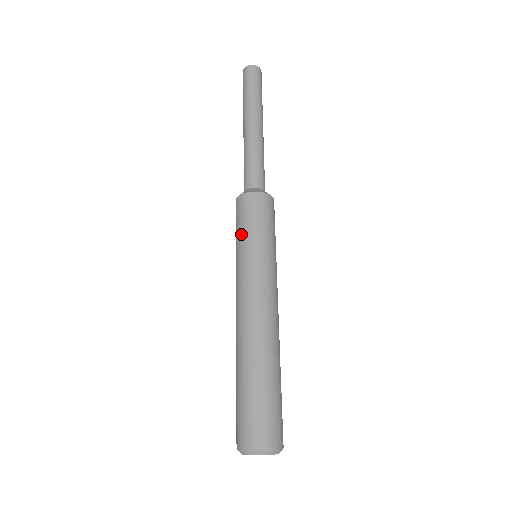
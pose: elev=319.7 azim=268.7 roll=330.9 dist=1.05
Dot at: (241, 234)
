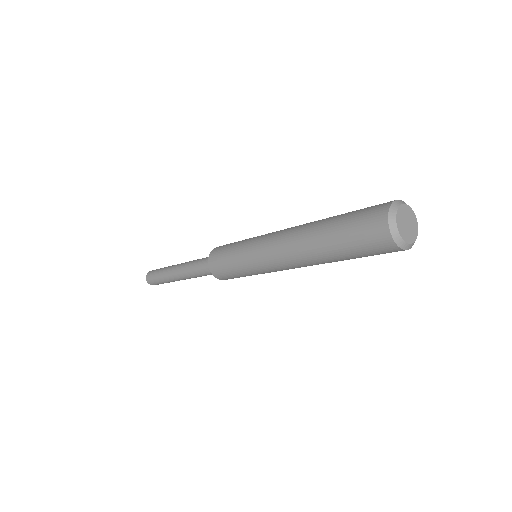
Dot at: (236, 243)
